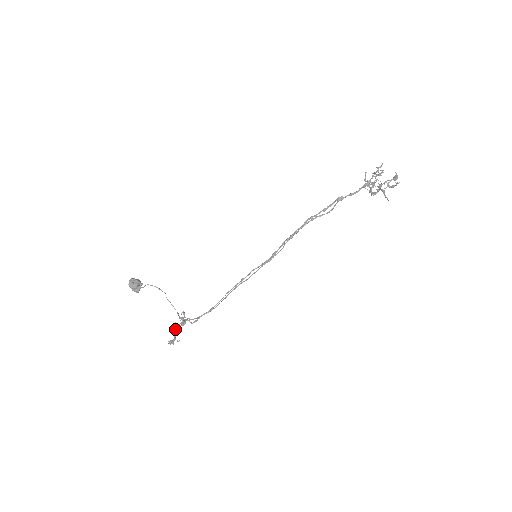
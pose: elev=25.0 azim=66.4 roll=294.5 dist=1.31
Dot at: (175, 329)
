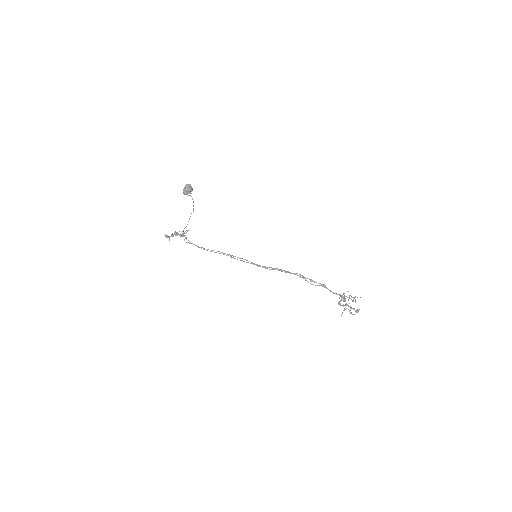
Dot at: (176, 233)
